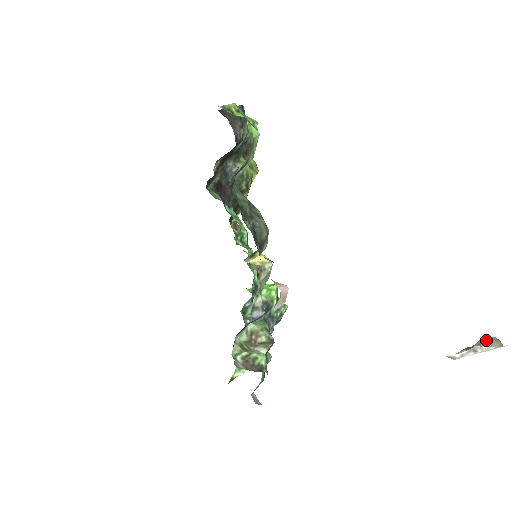
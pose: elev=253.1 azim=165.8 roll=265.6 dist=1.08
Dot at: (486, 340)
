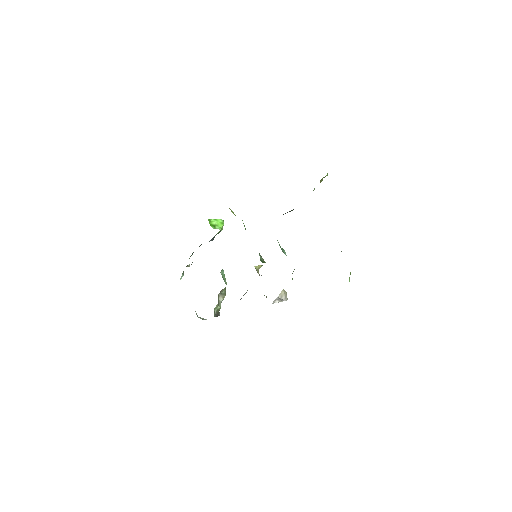
Dot at: (285, 295)
